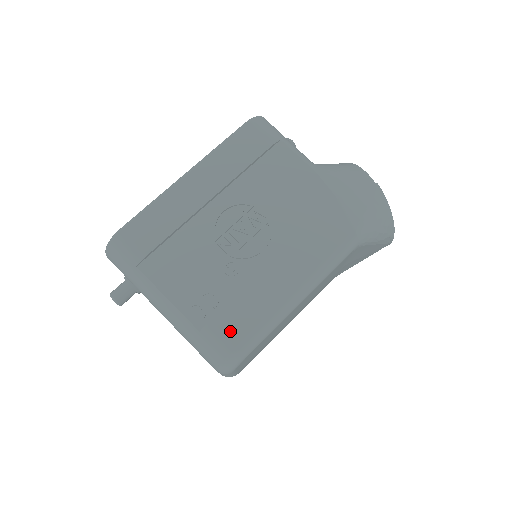
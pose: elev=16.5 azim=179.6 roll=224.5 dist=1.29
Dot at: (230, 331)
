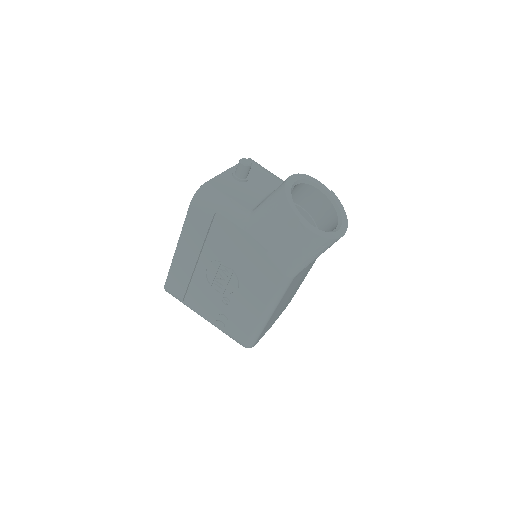
Dot at: (239, 336)
